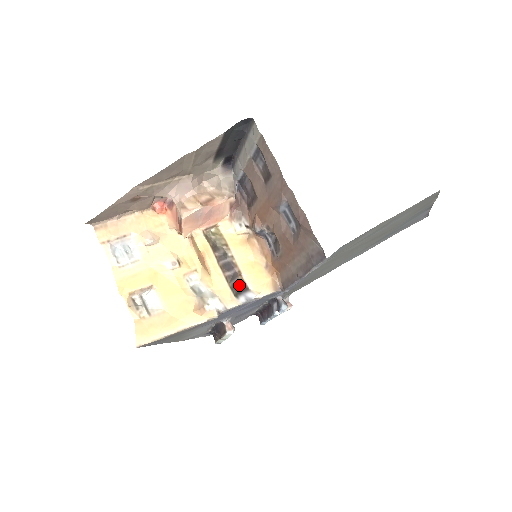
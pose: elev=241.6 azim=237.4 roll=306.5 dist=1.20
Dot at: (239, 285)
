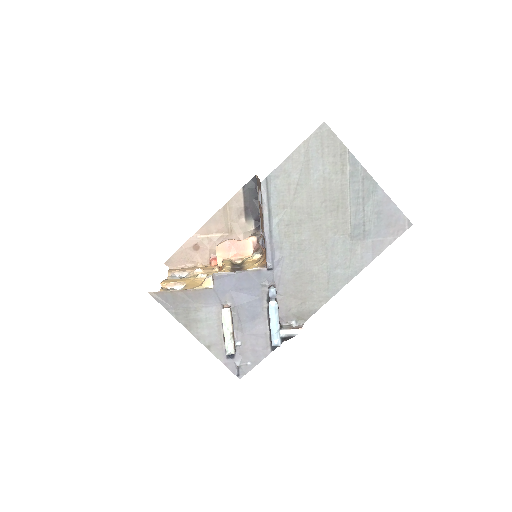
Dot at: occluded
